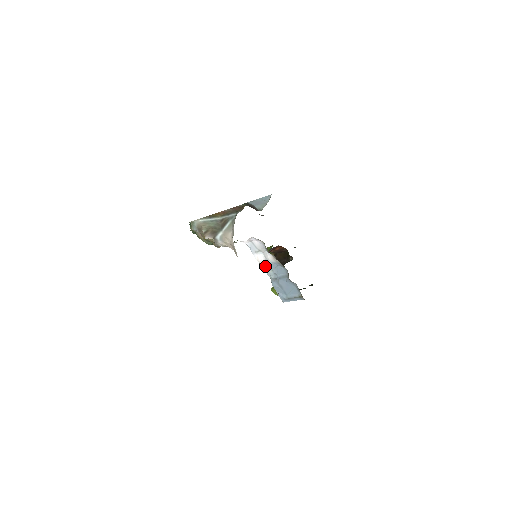
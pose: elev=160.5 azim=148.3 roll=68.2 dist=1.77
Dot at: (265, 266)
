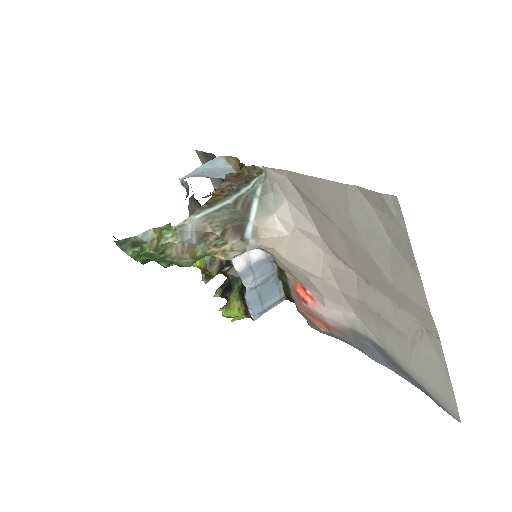
Dot at: (246, 272)
